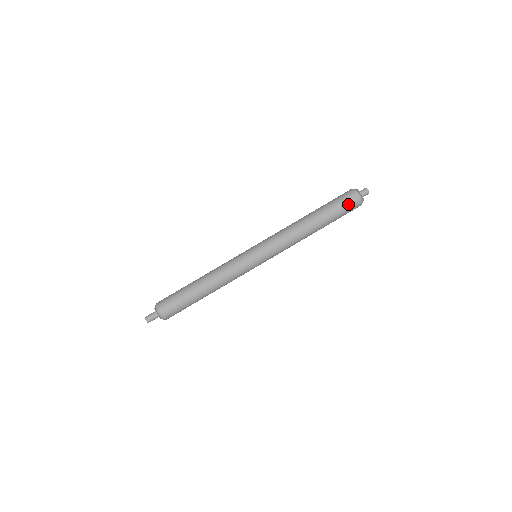
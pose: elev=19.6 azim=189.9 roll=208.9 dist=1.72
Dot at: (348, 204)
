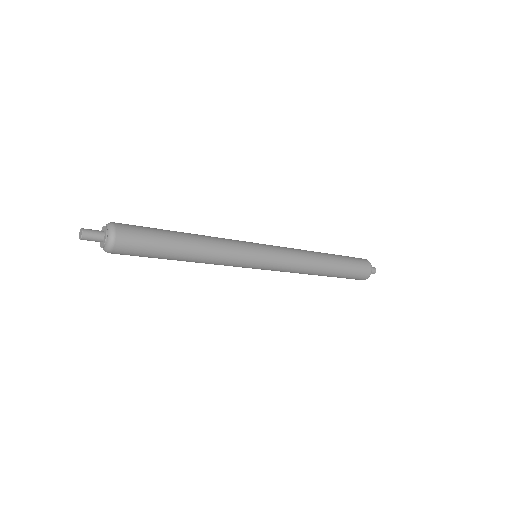
Dot at: (361, 269)
